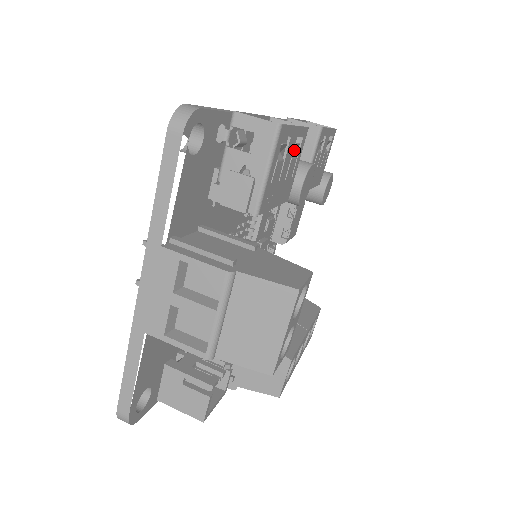
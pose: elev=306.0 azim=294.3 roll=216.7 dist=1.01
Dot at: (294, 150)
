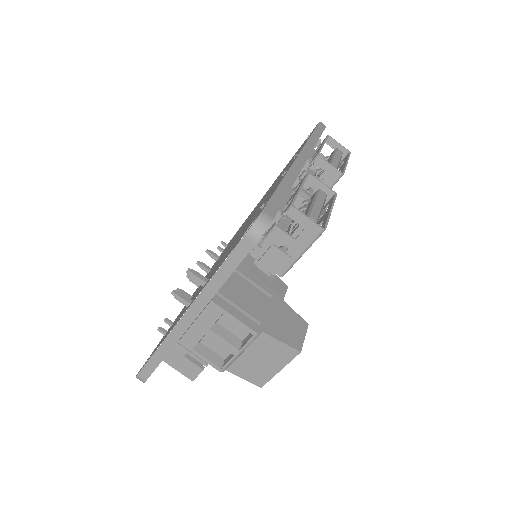
Dot at: occluded
